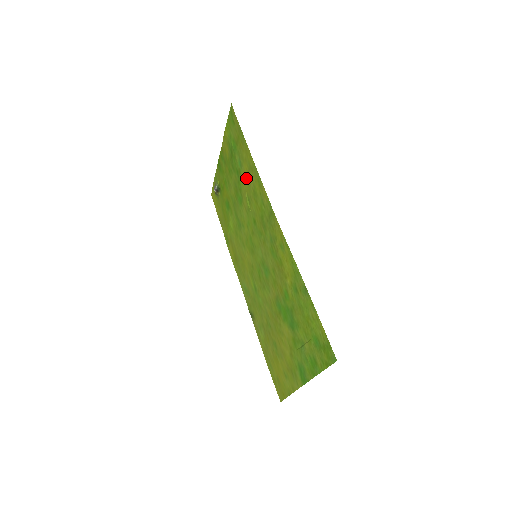
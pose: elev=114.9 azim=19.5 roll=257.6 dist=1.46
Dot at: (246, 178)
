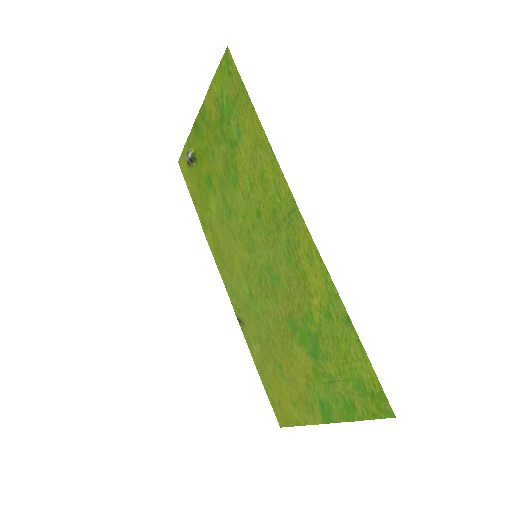
Dot at: (248, 154)
